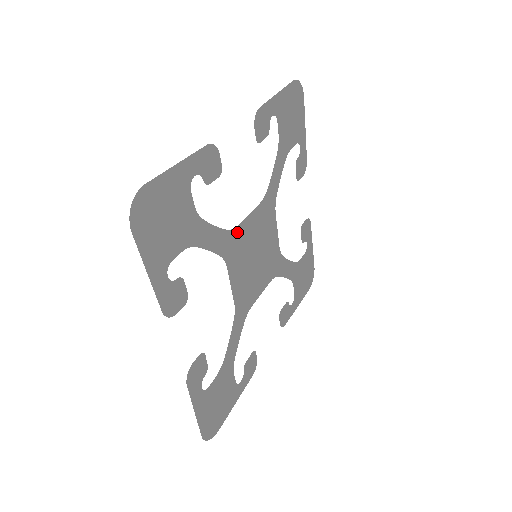
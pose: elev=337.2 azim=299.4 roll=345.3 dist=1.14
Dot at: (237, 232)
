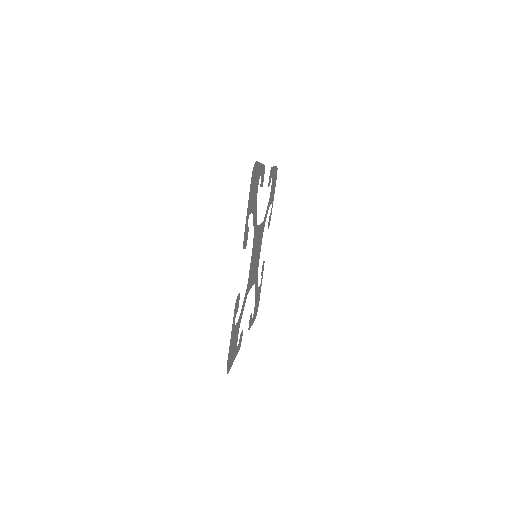
Dot at: (249, 277)
